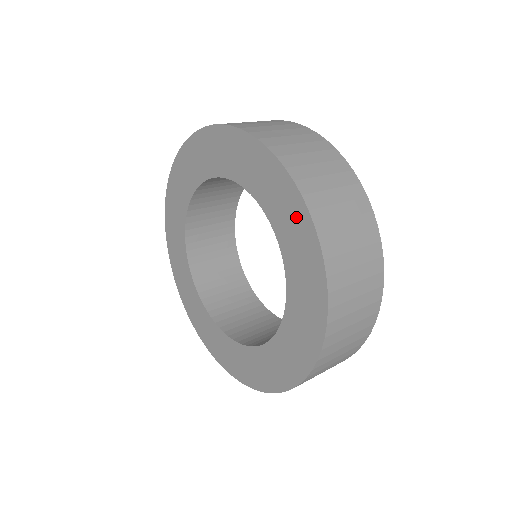
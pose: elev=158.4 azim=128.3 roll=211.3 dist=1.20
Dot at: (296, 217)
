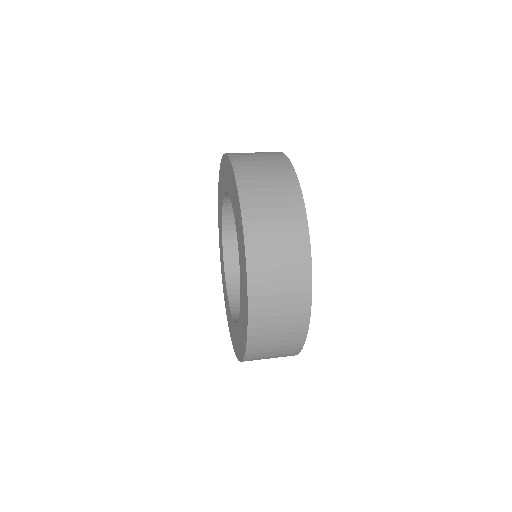
Dot at: (245, 300)
